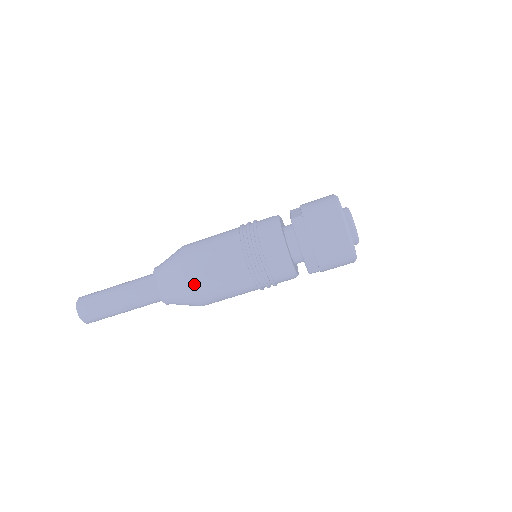
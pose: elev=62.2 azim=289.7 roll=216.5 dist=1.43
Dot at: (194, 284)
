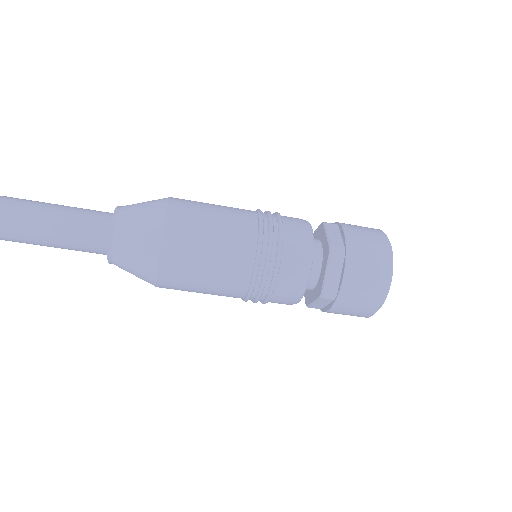
Dot at: (170, 269)
